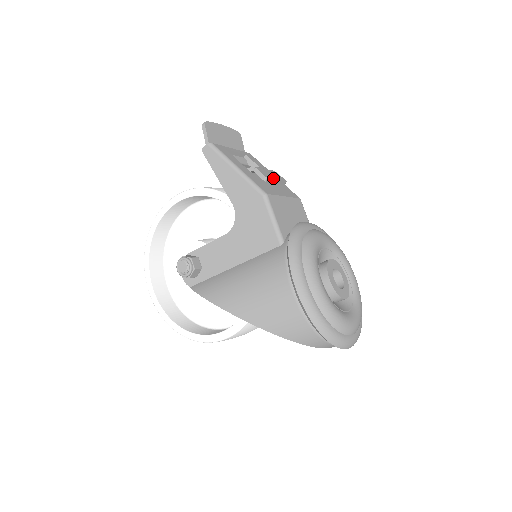
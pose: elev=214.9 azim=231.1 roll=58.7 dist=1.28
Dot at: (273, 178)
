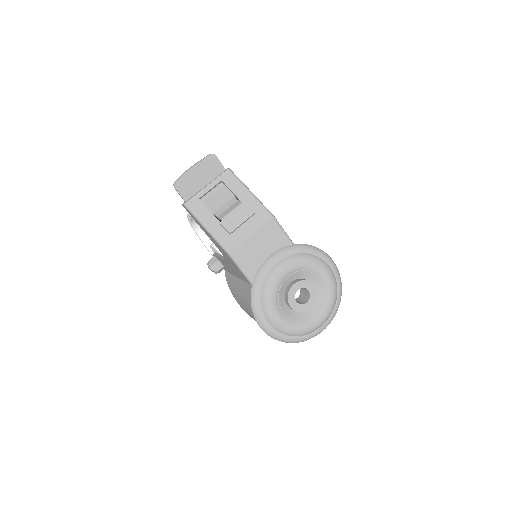
Dot at: (238, 225)
